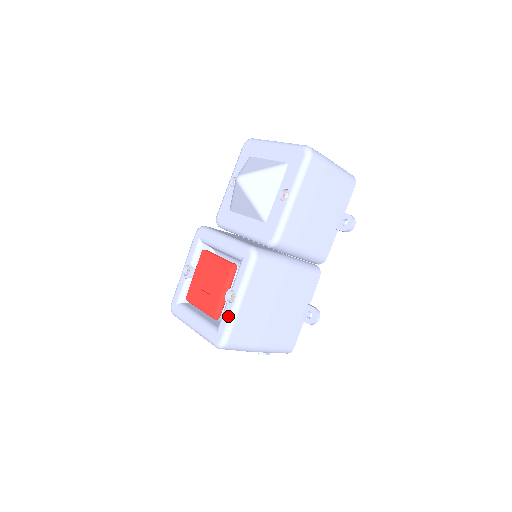
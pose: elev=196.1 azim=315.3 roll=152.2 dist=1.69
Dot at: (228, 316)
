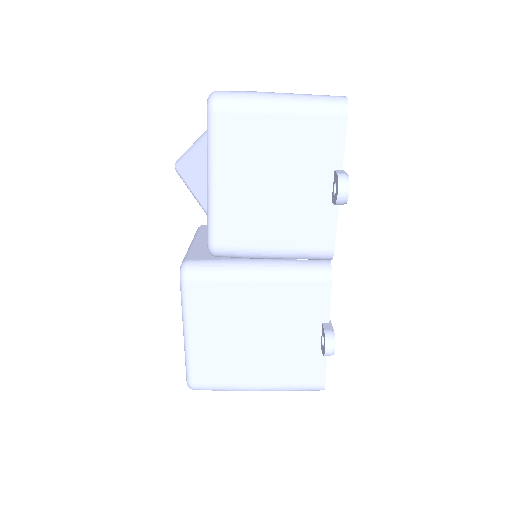
Dot at: occluded
